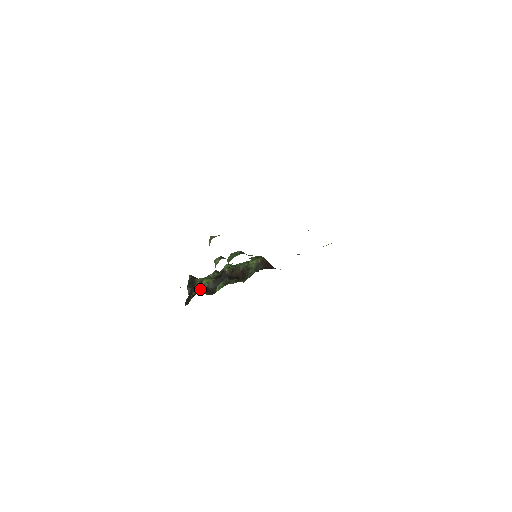
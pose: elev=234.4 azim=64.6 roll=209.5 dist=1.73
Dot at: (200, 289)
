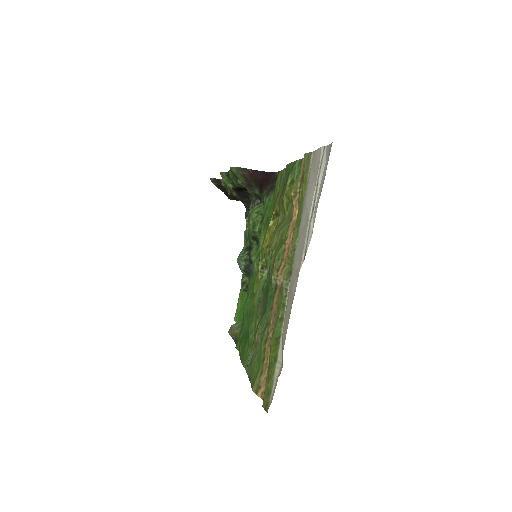
Dot at: occluded
